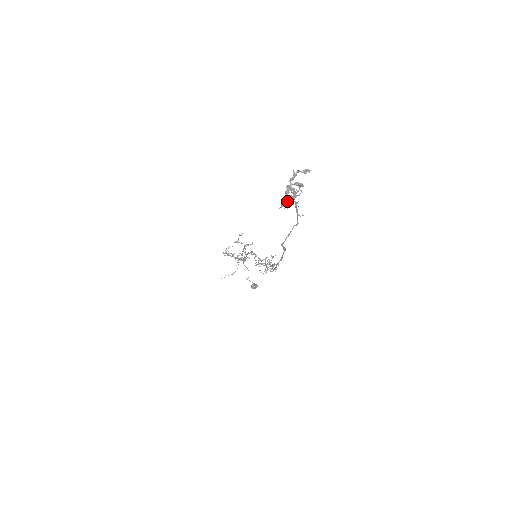
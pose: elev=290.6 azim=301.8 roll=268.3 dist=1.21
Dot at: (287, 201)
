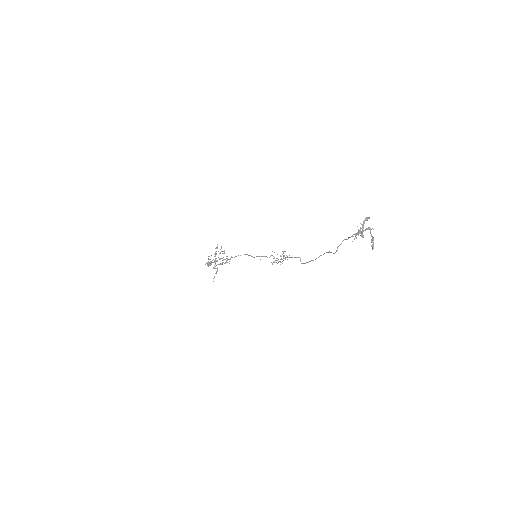
Dot at: (373, 243)
